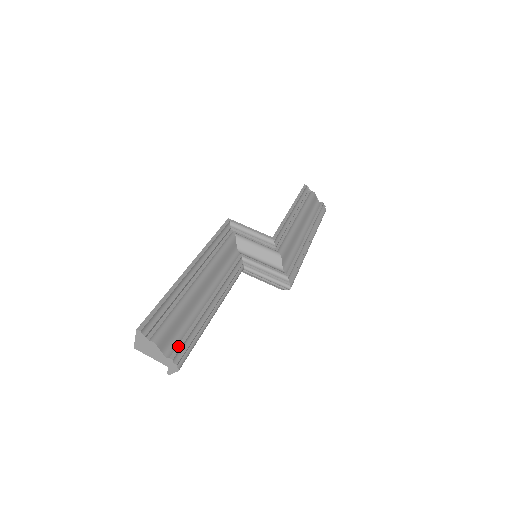
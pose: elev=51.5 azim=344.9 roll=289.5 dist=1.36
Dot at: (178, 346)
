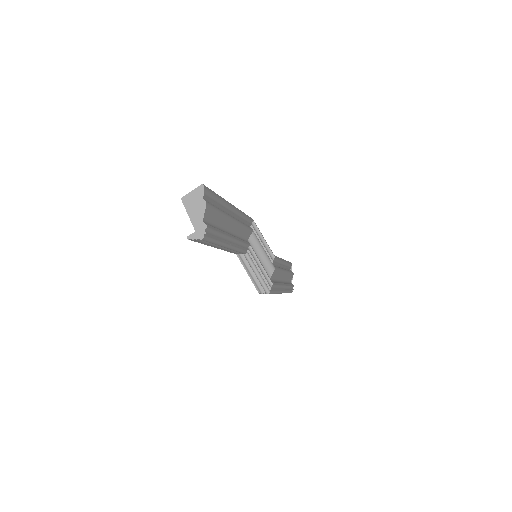
Dot at: (211, 226)
